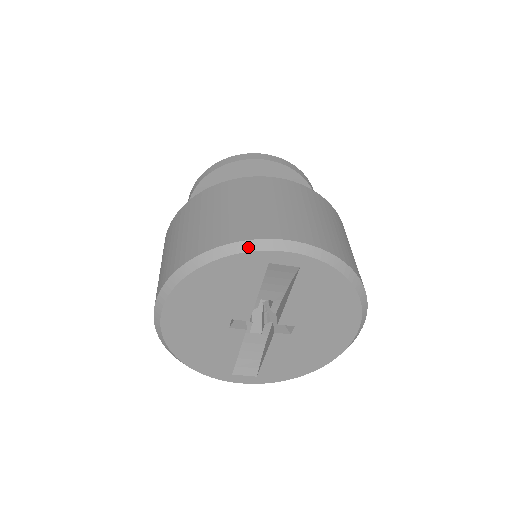
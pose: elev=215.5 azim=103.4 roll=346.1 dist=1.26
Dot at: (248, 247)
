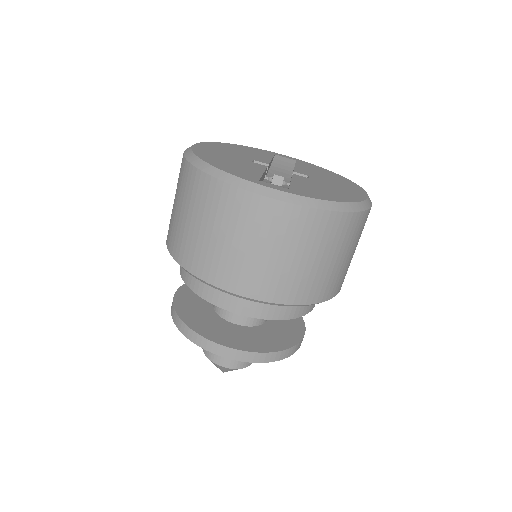
Dot at: occluded
